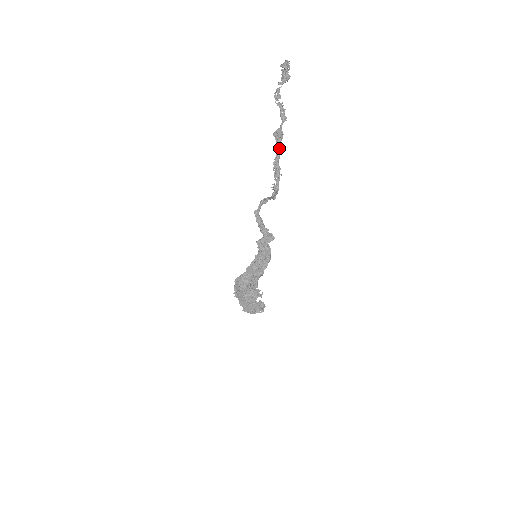
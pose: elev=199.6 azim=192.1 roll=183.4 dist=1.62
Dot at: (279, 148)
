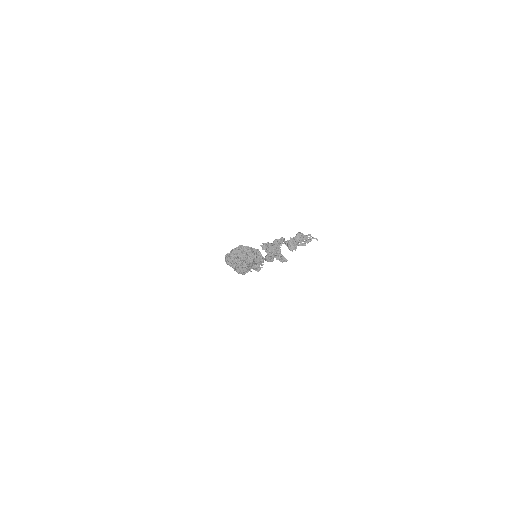
Dot at: (256, 263)
